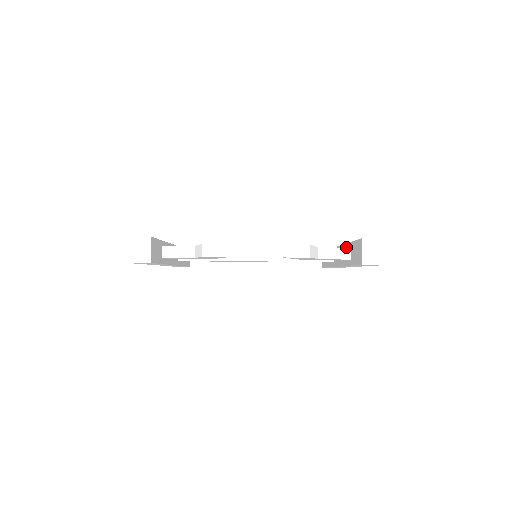
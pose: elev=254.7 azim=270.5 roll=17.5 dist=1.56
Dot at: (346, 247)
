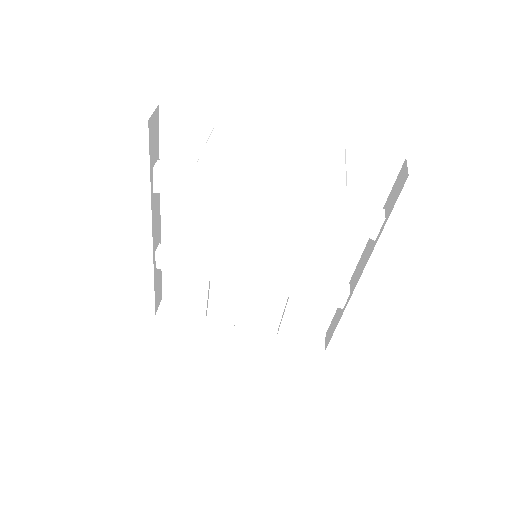
Dot at: occluded
